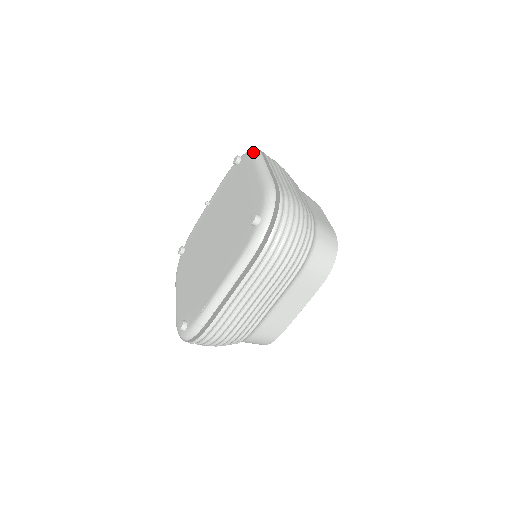
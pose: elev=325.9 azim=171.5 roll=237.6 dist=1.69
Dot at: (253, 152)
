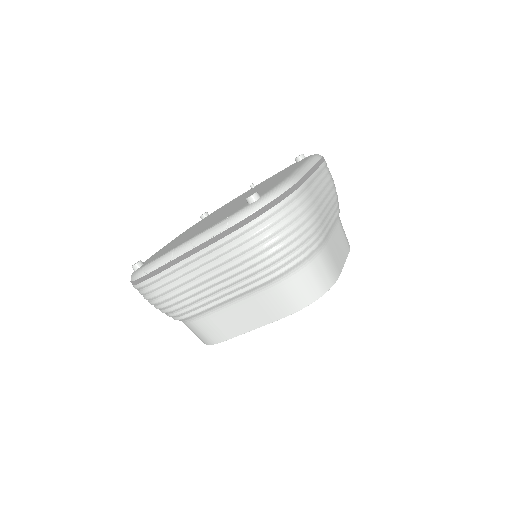
Dot at: (315, 154)
